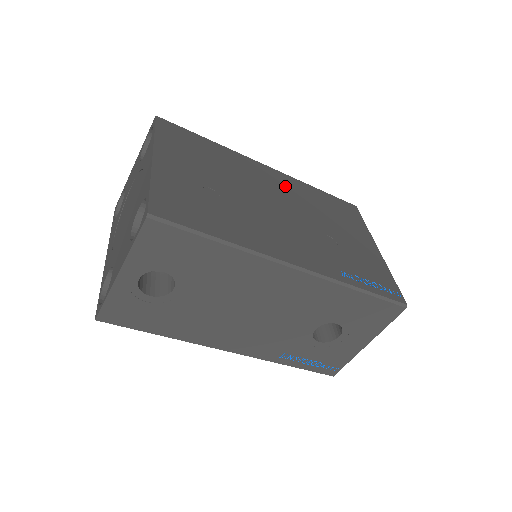
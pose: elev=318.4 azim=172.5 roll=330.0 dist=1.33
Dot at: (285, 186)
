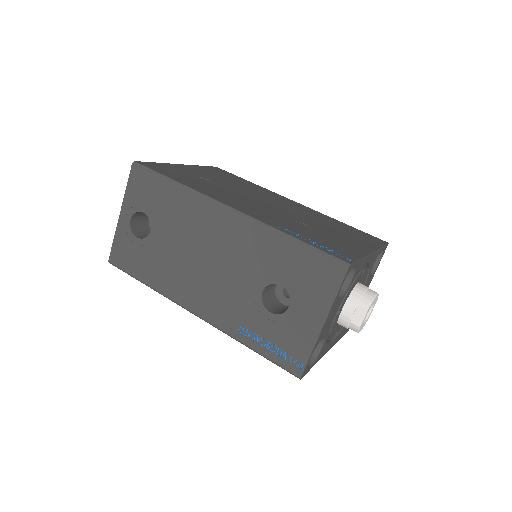
Dot at: (298, 208)
